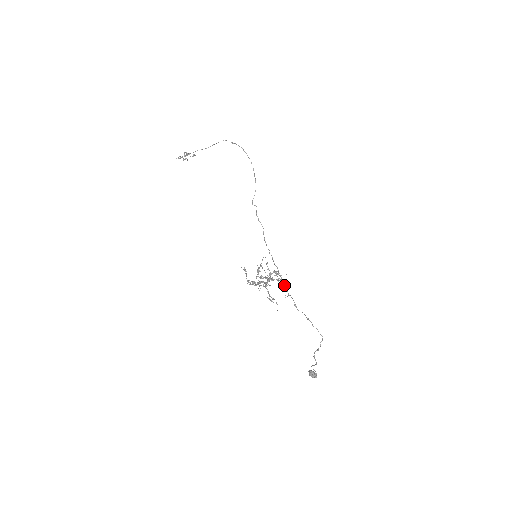
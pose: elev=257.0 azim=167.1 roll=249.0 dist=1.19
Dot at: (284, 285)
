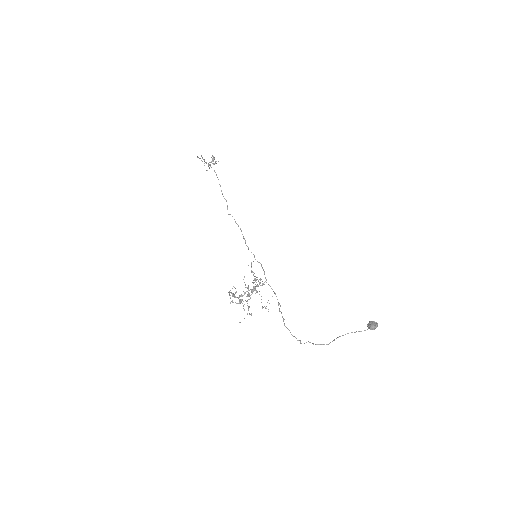
Dot at: occluded
